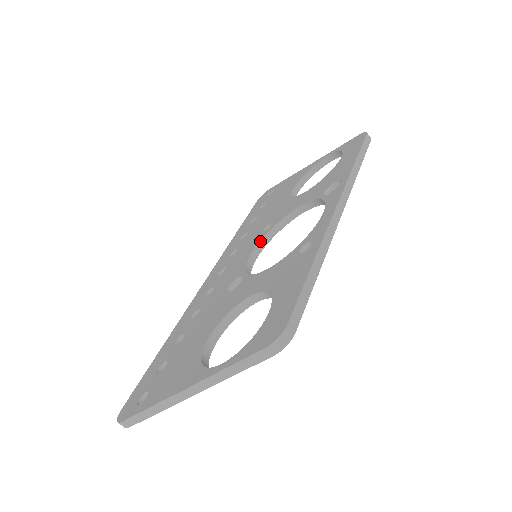
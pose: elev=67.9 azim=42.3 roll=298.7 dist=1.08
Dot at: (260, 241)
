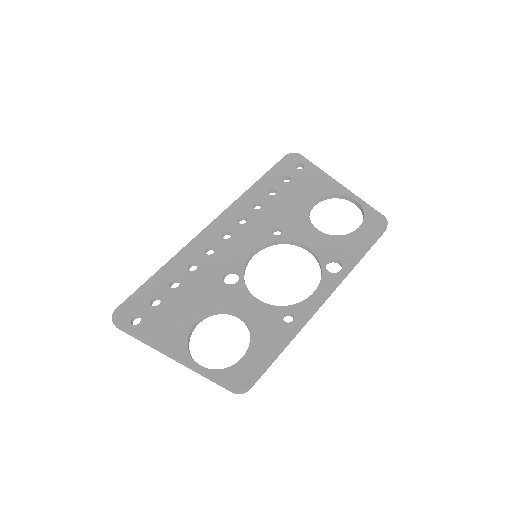
Dot at: (266, 244)
